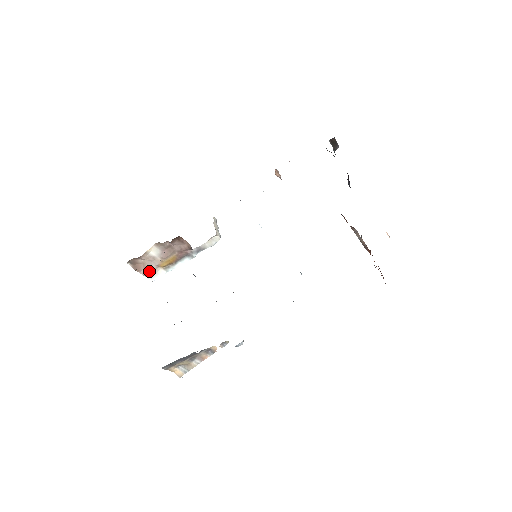
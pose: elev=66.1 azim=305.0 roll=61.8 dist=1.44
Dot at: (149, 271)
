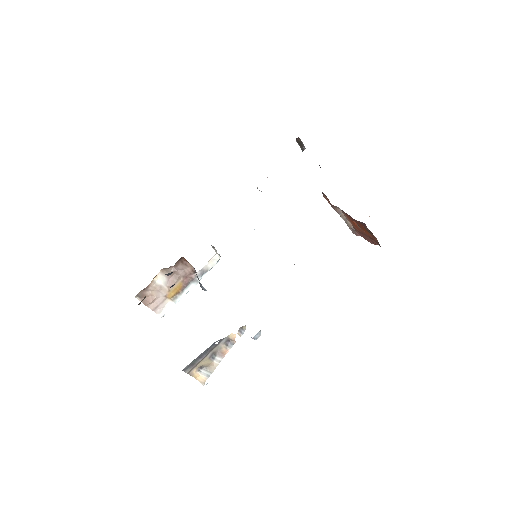
Dot at: (158, 305)
